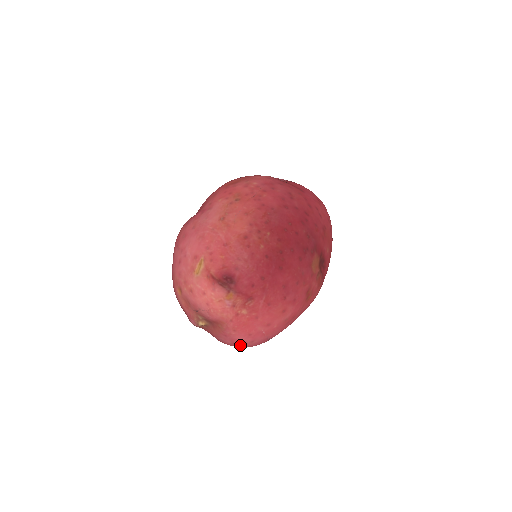
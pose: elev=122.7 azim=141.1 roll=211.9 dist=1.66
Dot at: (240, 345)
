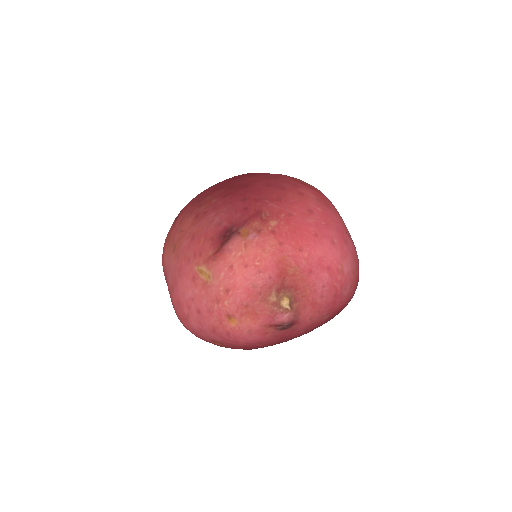
Dot at: (336, 264)
